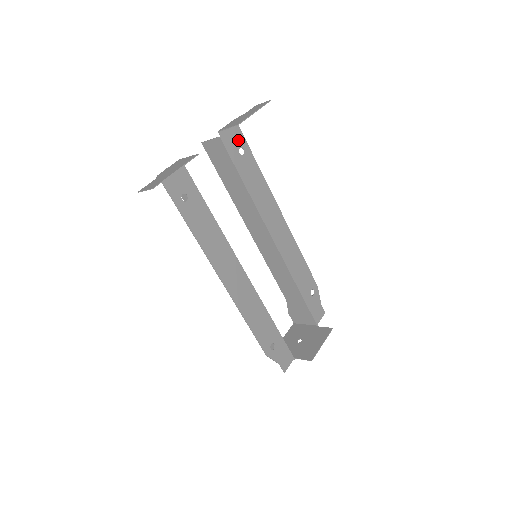
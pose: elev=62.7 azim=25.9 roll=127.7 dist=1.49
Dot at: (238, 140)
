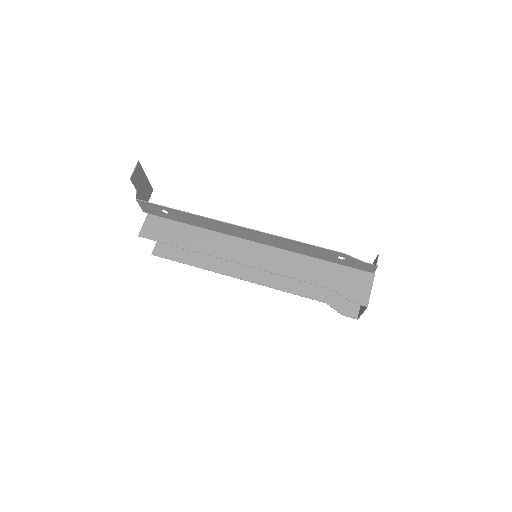
Dot at: occluded
